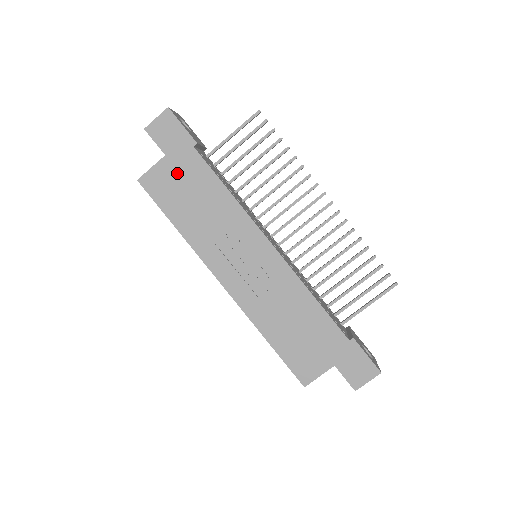
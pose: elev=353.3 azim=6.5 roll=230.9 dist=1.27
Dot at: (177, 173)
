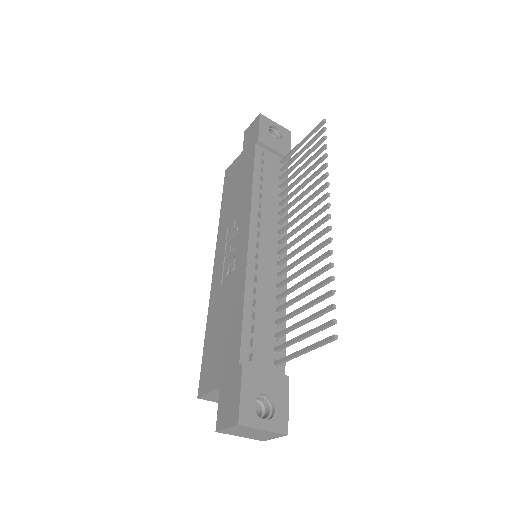
Dot at: (240, 166)
